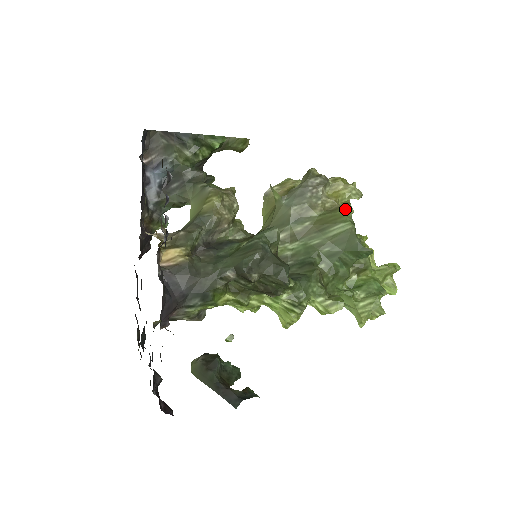
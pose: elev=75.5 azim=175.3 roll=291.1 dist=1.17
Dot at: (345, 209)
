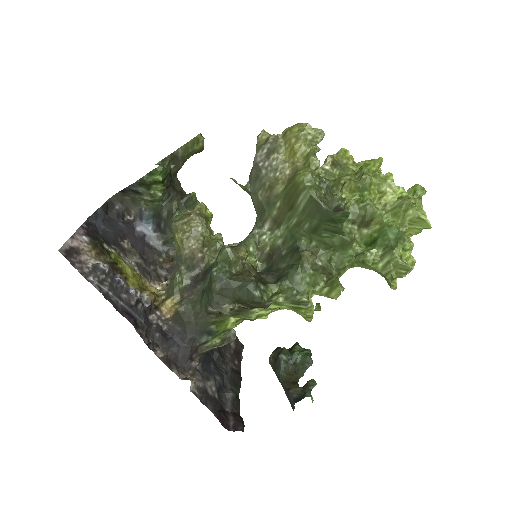
Dot at: (302, 171)
